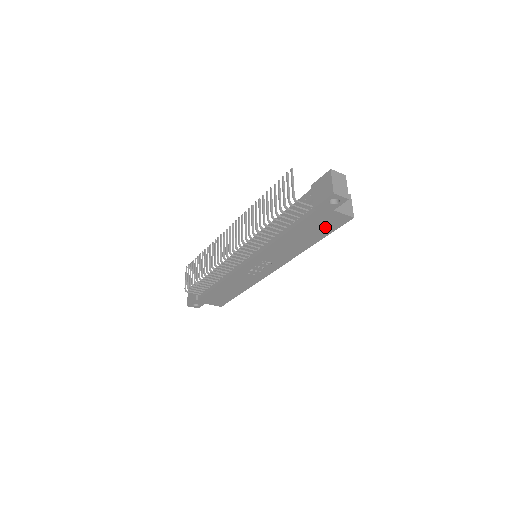
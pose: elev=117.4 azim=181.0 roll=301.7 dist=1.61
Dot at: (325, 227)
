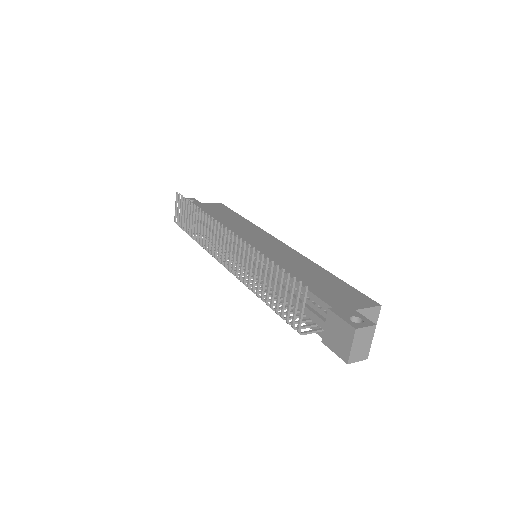
Dot at: occluded
